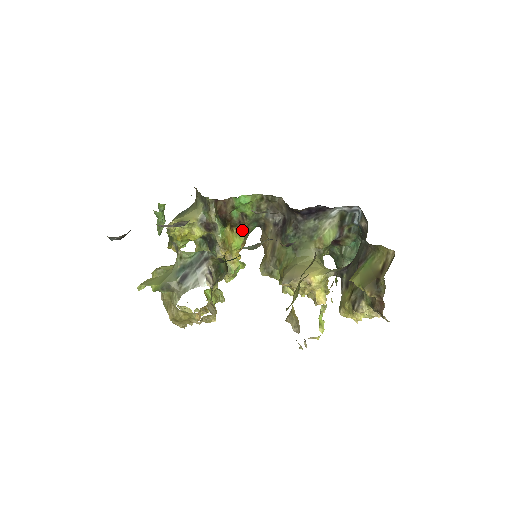
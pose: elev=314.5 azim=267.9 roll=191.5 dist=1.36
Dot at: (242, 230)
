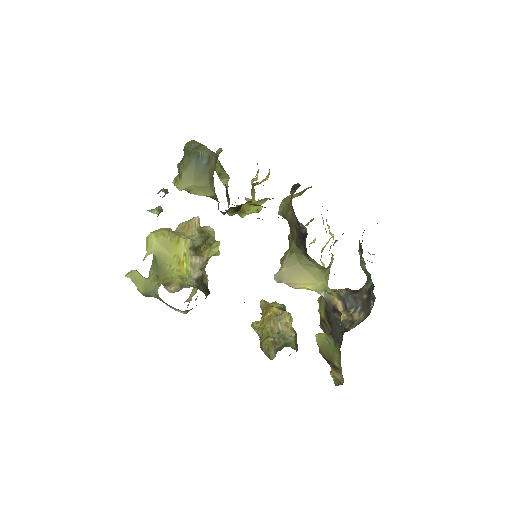
Dot at: (264, 198)
